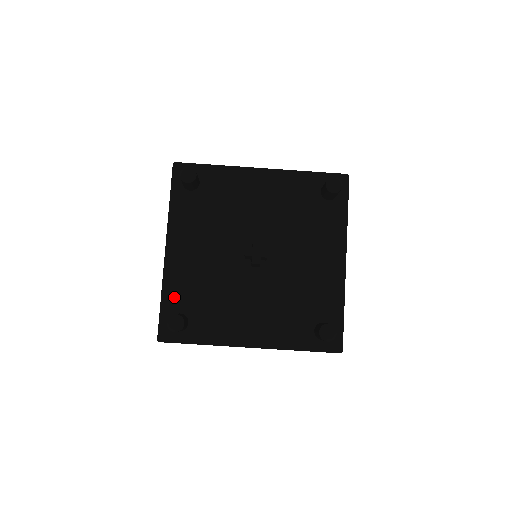
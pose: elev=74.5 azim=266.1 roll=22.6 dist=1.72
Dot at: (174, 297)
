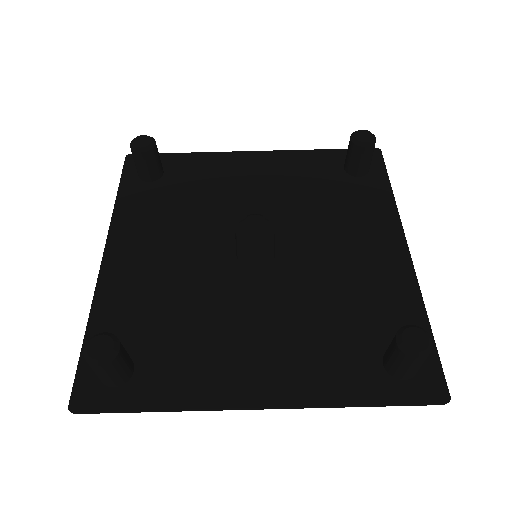
Dot at: (110, 327)
